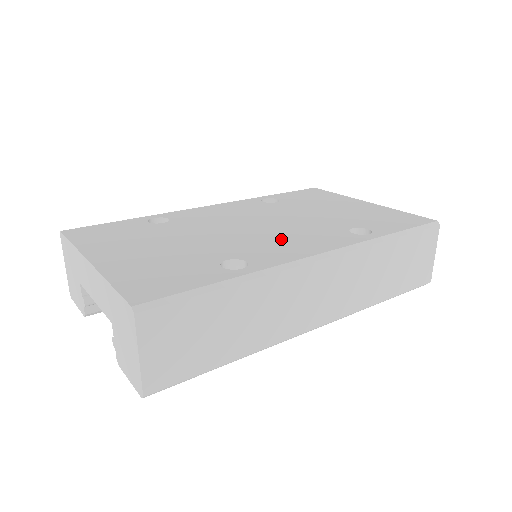
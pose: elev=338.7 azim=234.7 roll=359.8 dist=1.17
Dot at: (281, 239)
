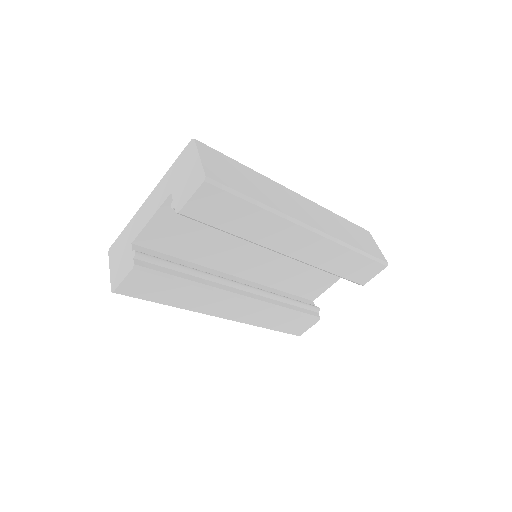
Dot at: occluded
